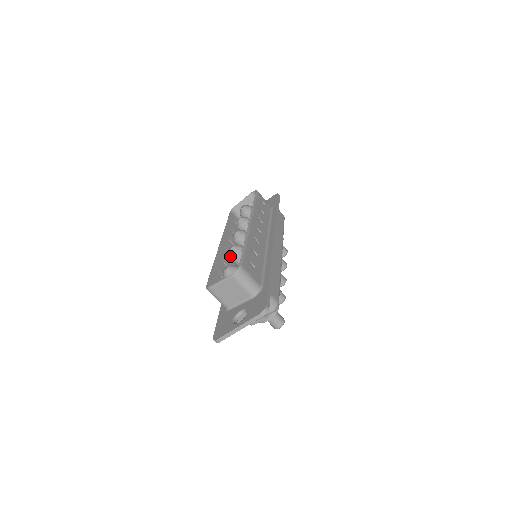
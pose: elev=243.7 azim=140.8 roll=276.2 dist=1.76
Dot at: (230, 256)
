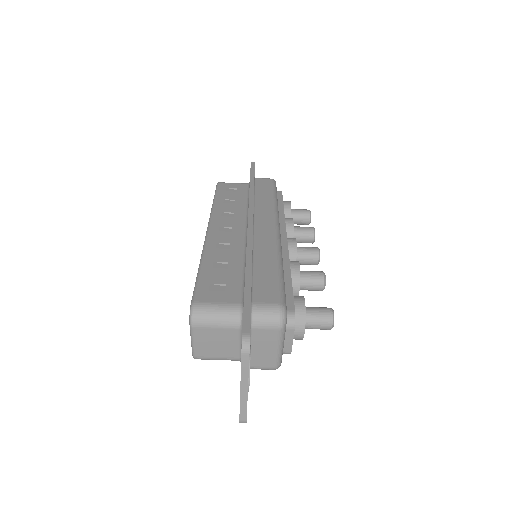
Dot at: occluded
